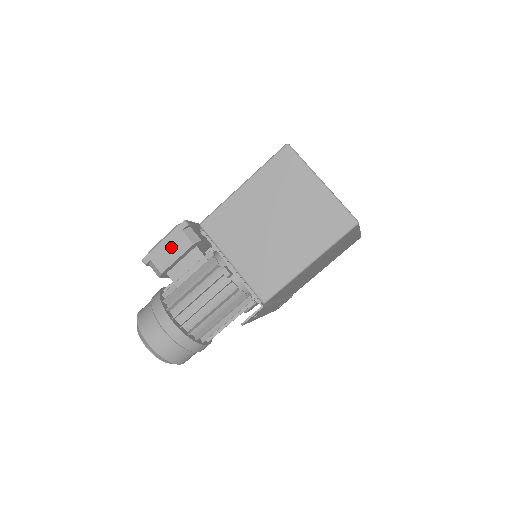
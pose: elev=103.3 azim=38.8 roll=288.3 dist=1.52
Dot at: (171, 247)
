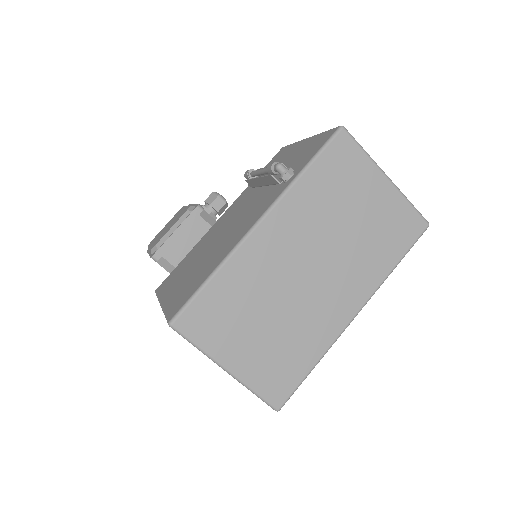
Dot at: occluded
